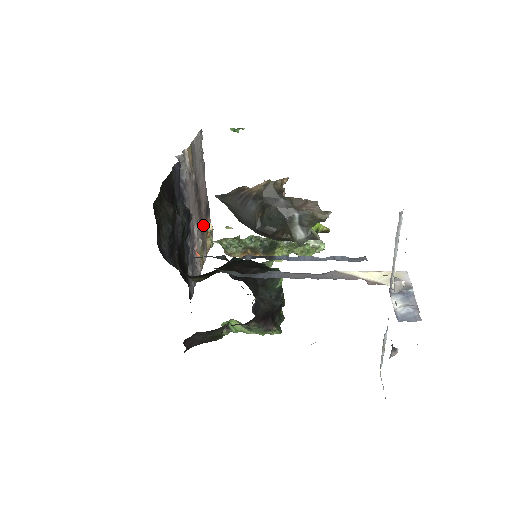
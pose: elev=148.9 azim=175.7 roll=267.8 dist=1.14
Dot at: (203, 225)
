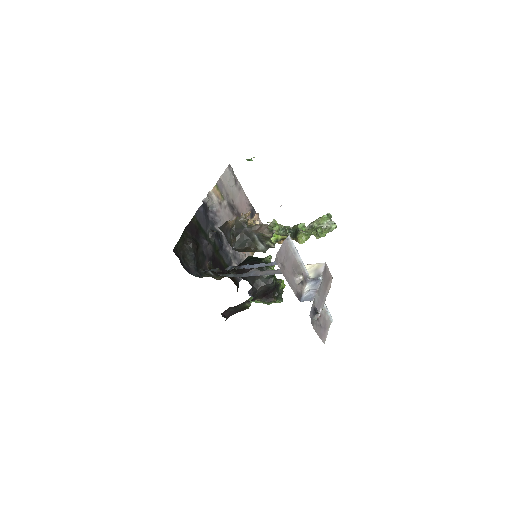
Dot at: occluded
